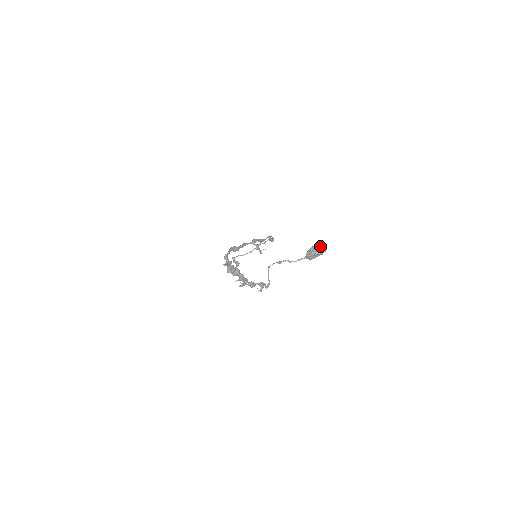
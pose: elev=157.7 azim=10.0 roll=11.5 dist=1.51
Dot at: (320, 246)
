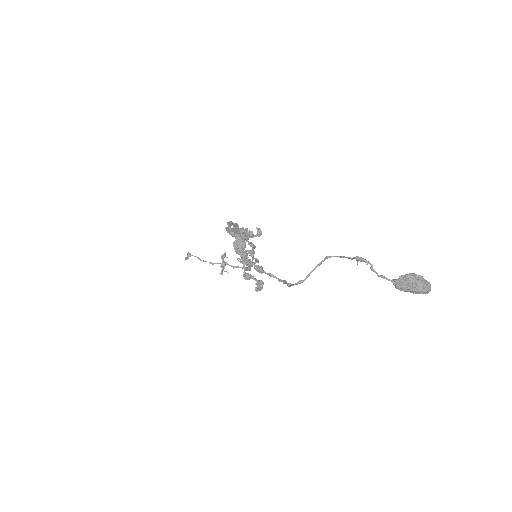
Dot at: occluded
